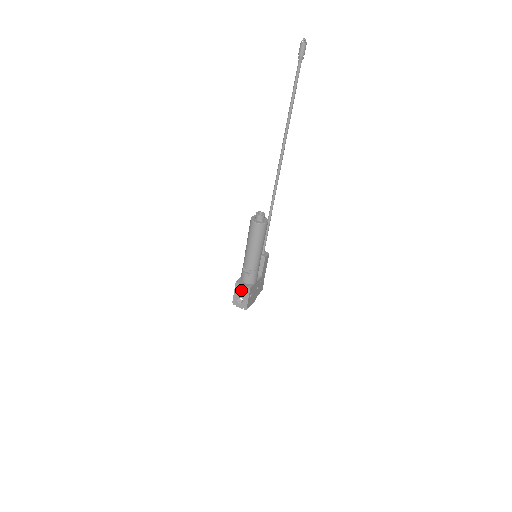
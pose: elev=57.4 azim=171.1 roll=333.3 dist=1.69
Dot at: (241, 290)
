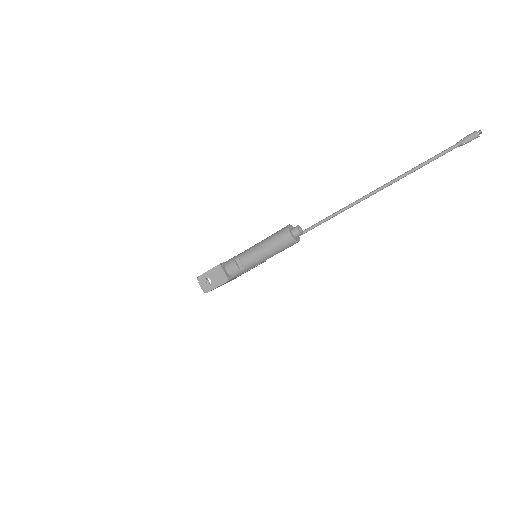
Dot at: (218, 274)
